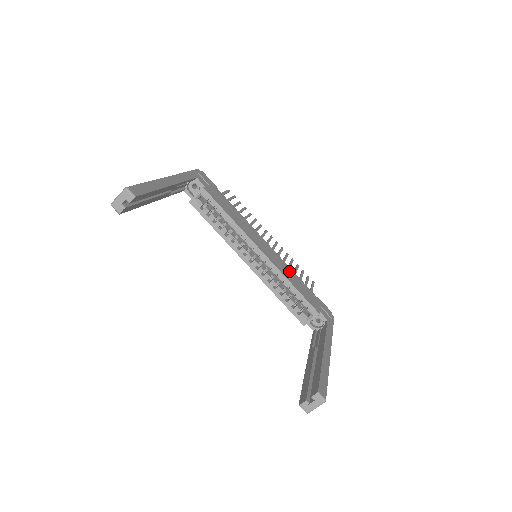
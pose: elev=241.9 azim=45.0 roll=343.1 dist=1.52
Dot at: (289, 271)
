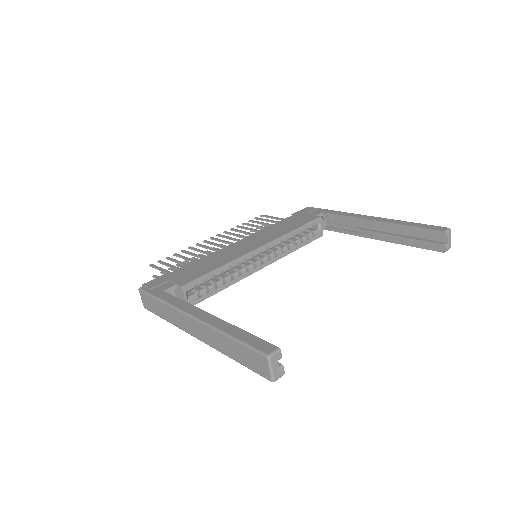
Dot at: (271, 230)
